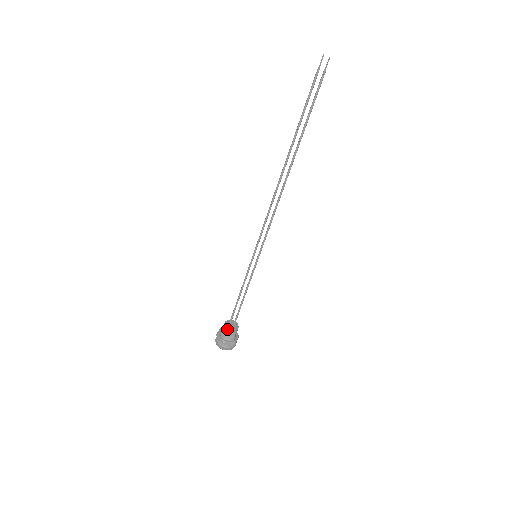
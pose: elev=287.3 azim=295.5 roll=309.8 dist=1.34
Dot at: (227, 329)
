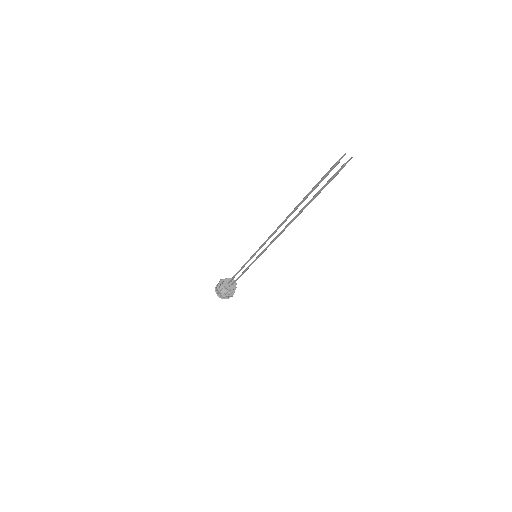
Dot at: (226, 289)
